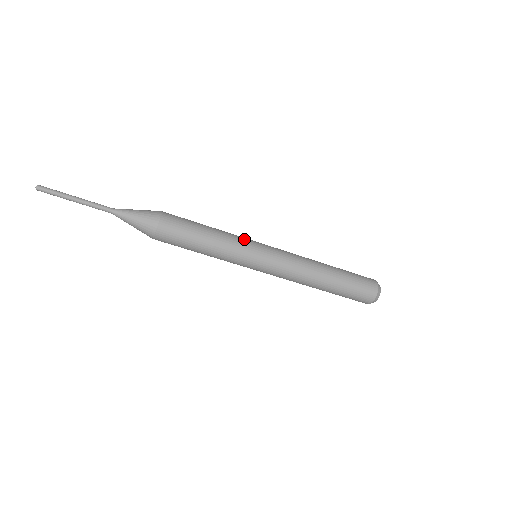
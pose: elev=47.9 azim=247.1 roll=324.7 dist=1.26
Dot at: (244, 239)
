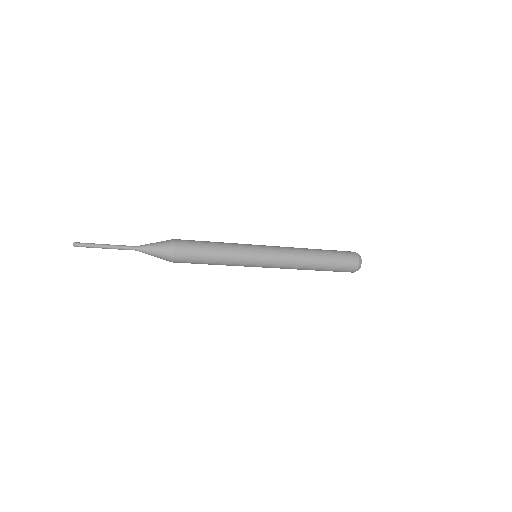
Dot at: (244, 257)
